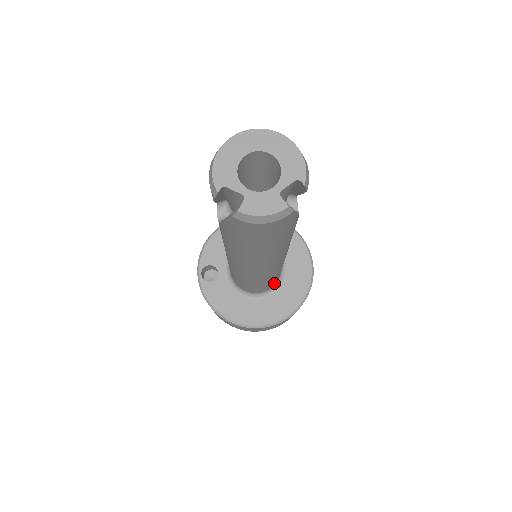
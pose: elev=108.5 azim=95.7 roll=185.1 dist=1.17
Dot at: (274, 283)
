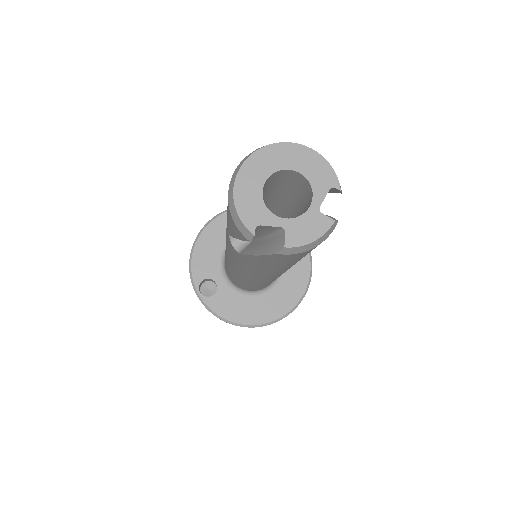
Dot at: occluded
